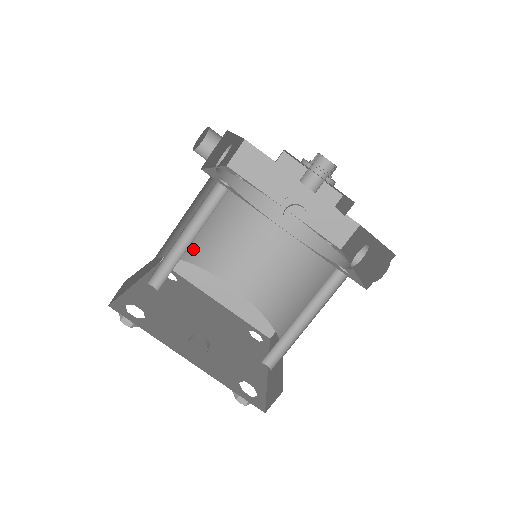
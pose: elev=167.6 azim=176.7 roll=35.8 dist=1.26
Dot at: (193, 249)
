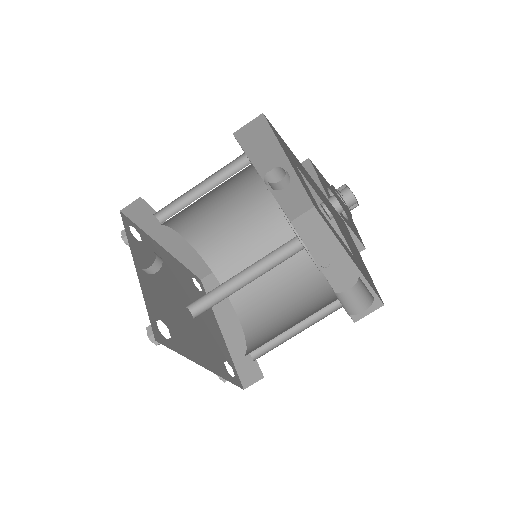
Dot at: (226, 267)
